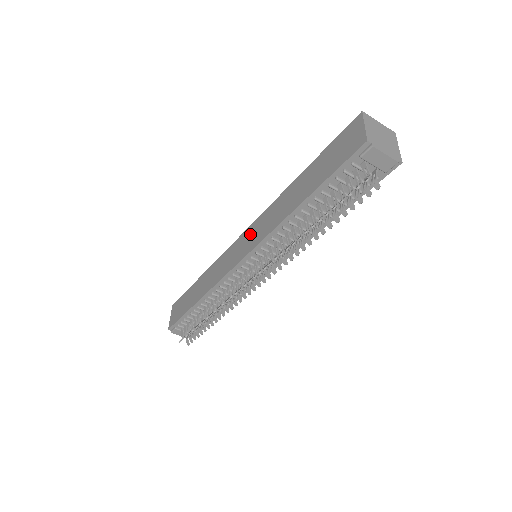
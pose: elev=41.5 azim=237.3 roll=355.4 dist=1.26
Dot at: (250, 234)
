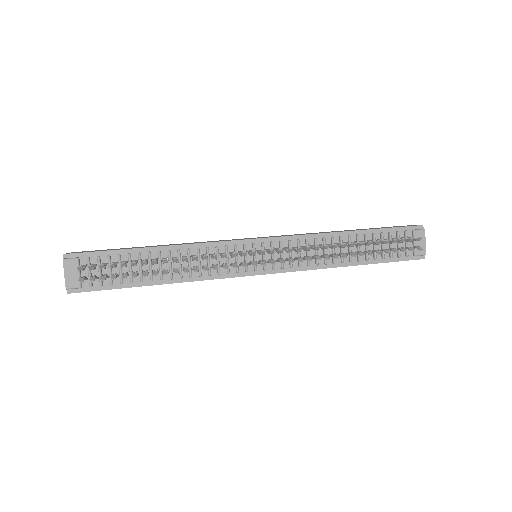
Dot at: occluded
